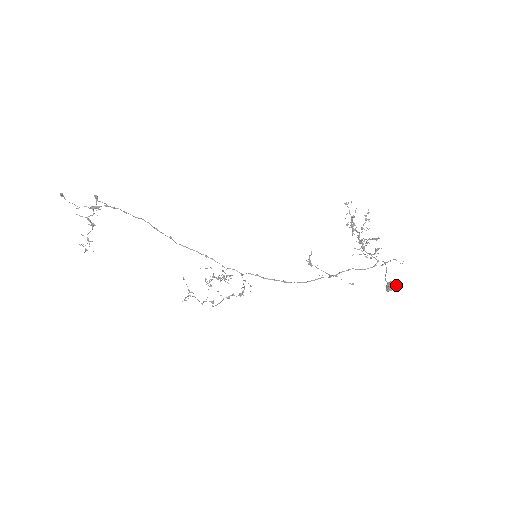
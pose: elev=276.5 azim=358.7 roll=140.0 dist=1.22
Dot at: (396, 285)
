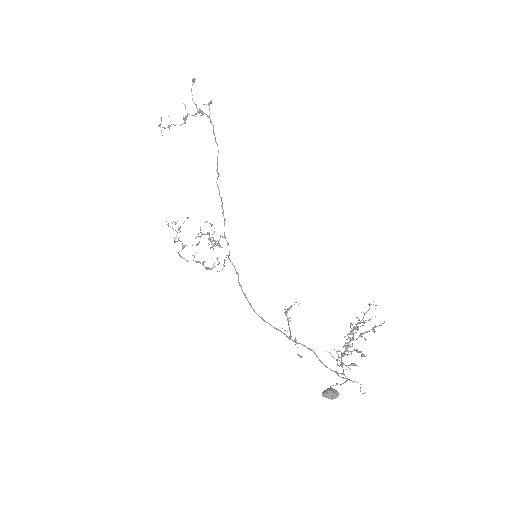
Dot at: (336, 396)
